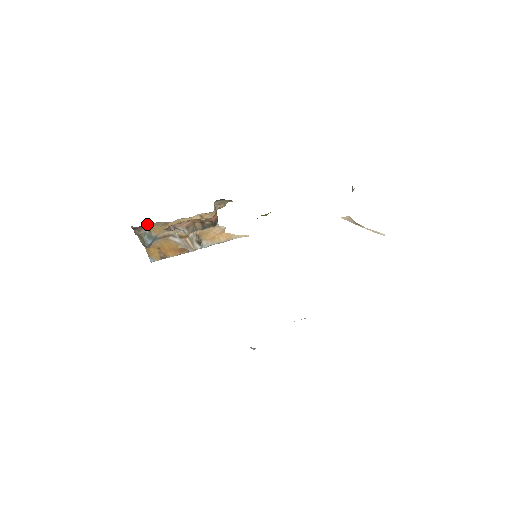
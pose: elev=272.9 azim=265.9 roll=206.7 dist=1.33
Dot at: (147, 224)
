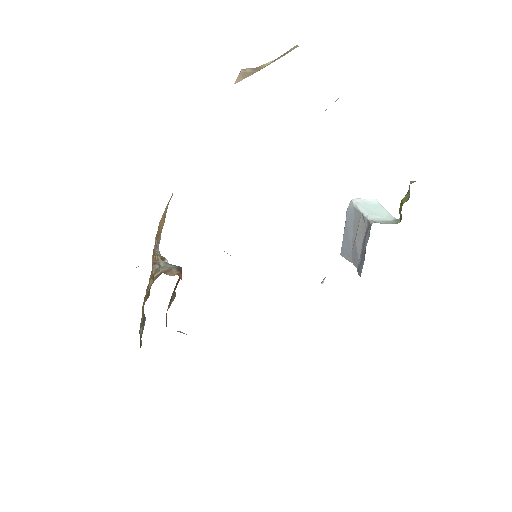
Dot at: occluded
